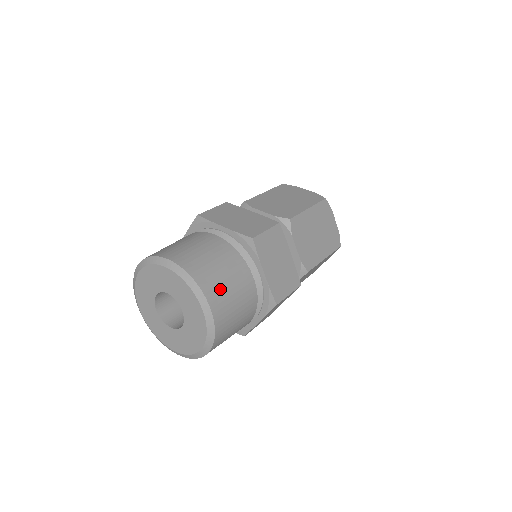
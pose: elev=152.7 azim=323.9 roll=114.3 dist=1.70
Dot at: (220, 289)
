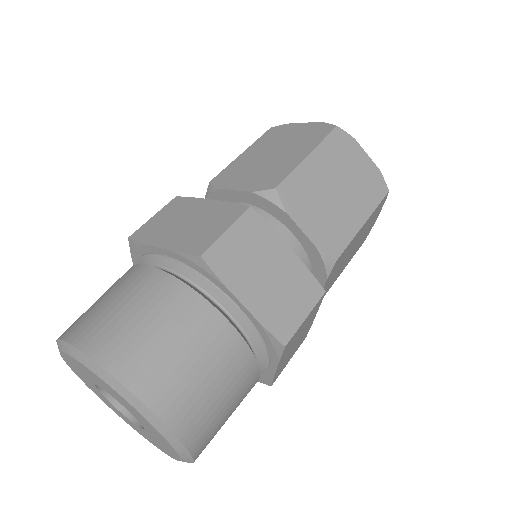
Dot at: (162, 368)
